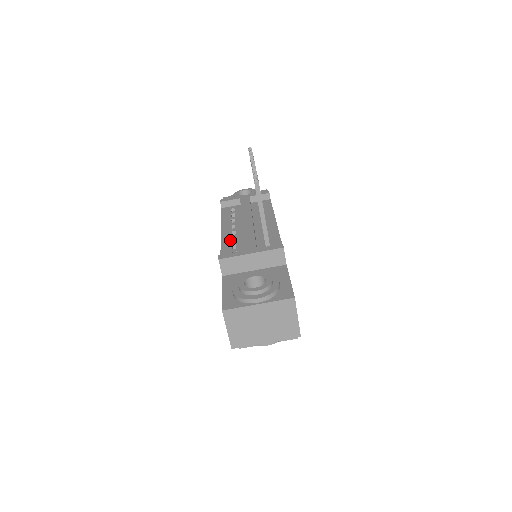
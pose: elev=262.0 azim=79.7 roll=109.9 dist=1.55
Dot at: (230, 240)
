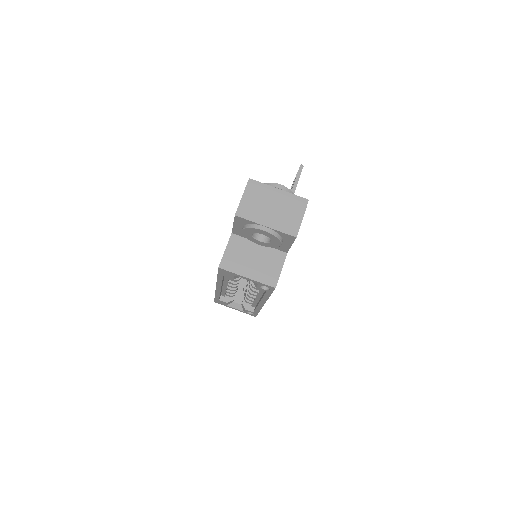
Dot at: occluded
